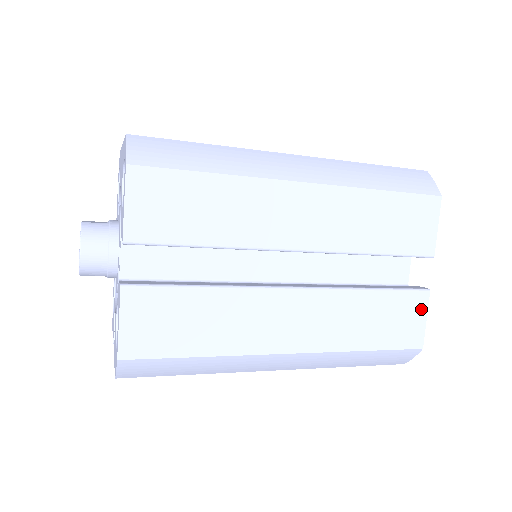
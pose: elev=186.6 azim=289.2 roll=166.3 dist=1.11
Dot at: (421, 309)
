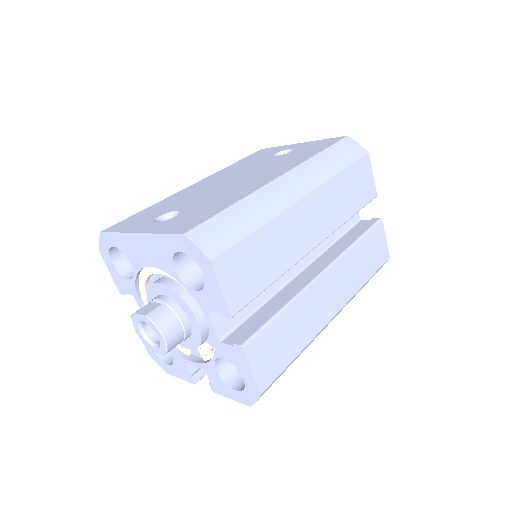
Dot at: (382, 234)
